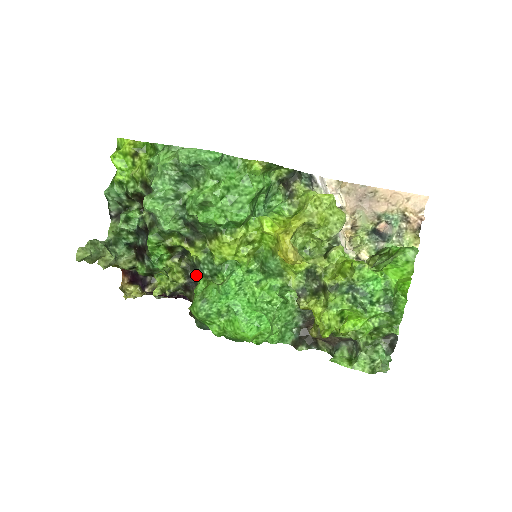
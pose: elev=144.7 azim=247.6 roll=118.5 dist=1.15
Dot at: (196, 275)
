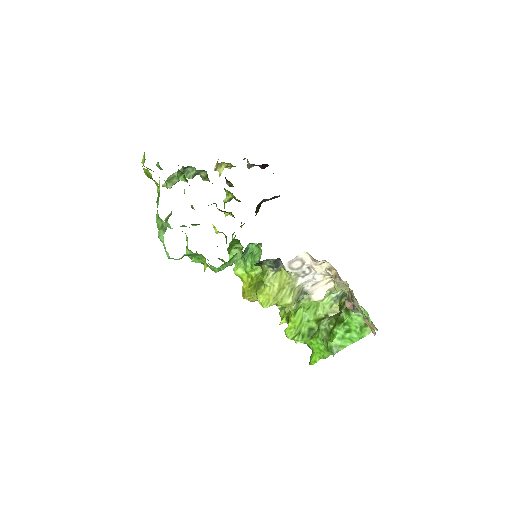
Dot at: occluded
